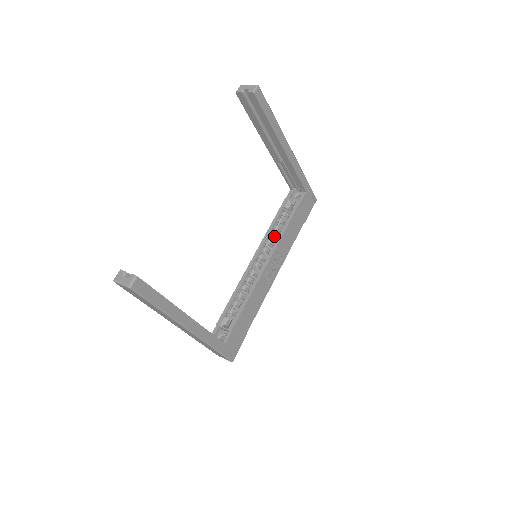
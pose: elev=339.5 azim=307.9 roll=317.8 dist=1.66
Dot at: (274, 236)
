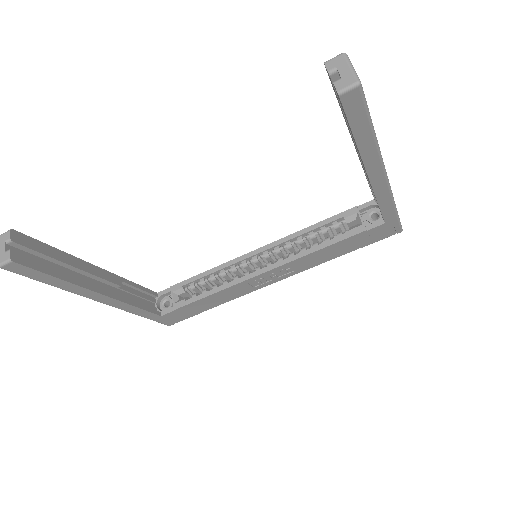
Dot at: (302, 243)
